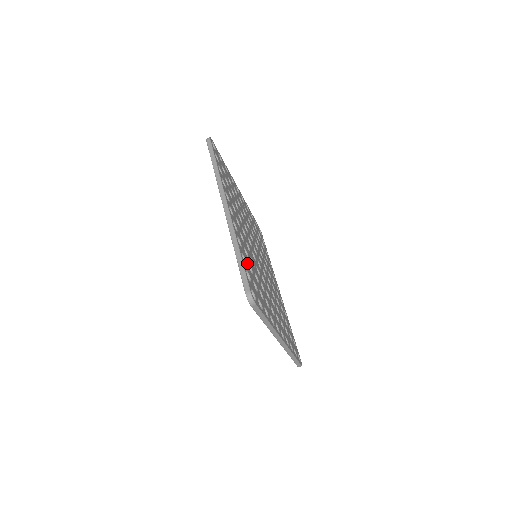
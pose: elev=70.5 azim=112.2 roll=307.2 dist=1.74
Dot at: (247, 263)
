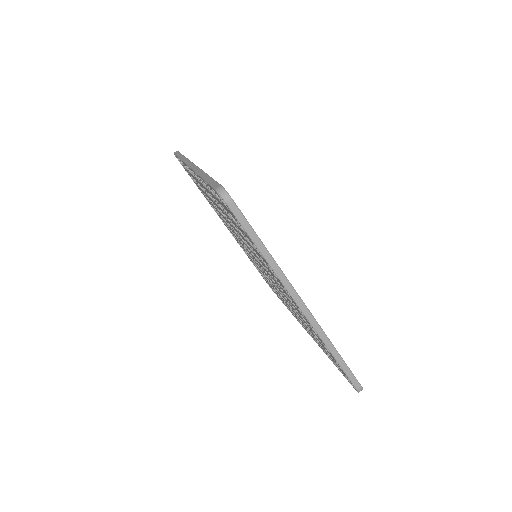
Dot at: occluded
